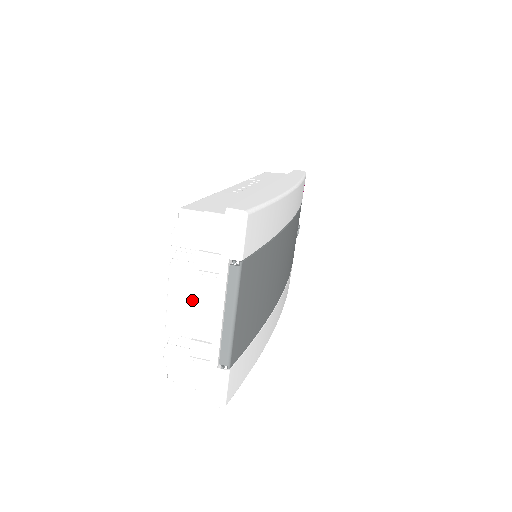
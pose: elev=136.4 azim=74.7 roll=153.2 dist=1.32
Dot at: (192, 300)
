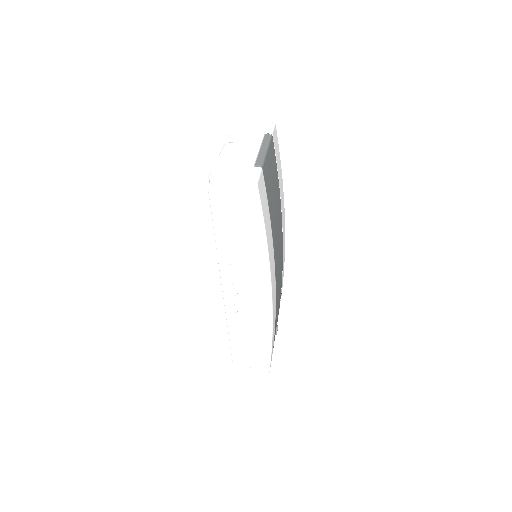
Dot at: (237, 153)
